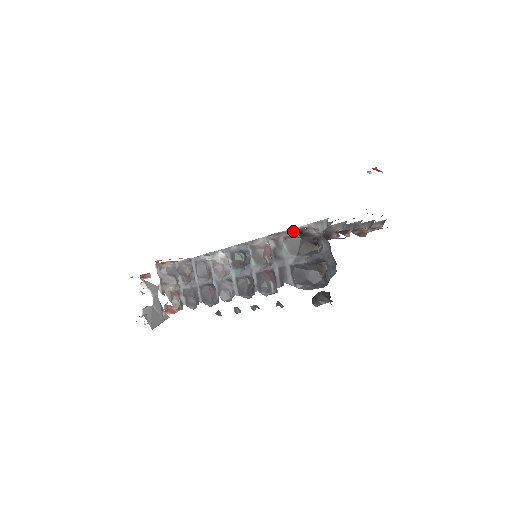
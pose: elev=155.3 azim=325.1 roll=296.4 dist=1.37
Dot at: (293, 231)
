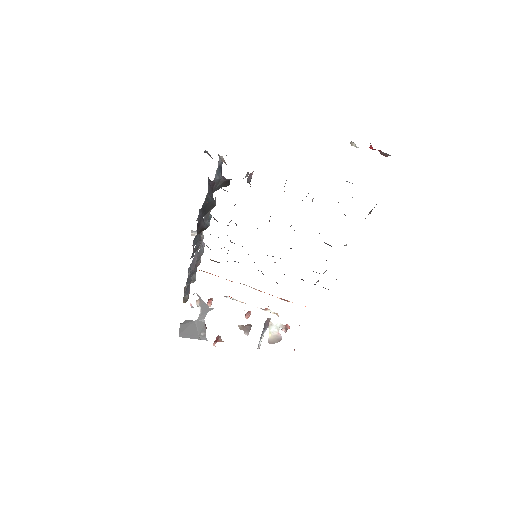
Dot at: (216, 170)
